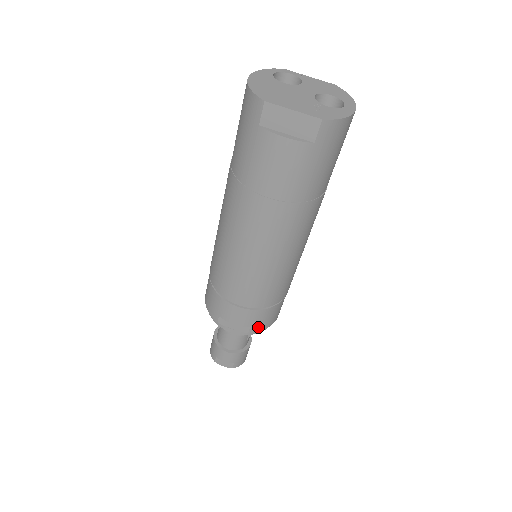
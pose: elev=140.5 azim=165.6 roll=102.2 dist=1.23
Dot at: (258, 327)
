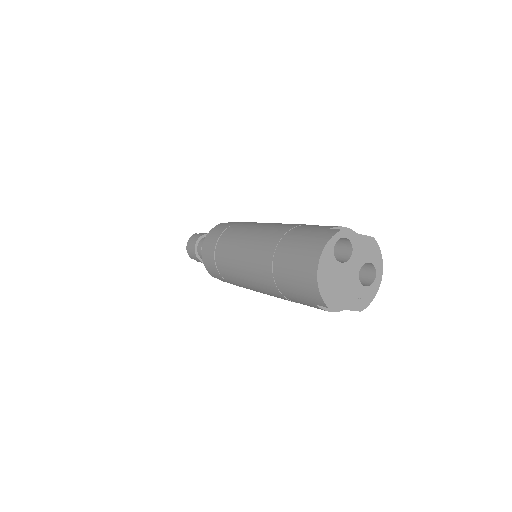
Dot at: occluded
